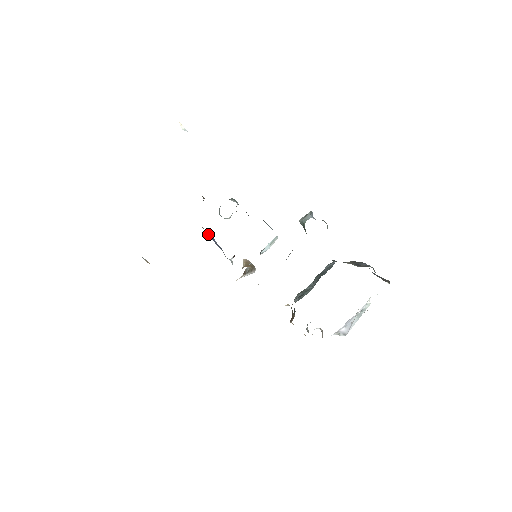
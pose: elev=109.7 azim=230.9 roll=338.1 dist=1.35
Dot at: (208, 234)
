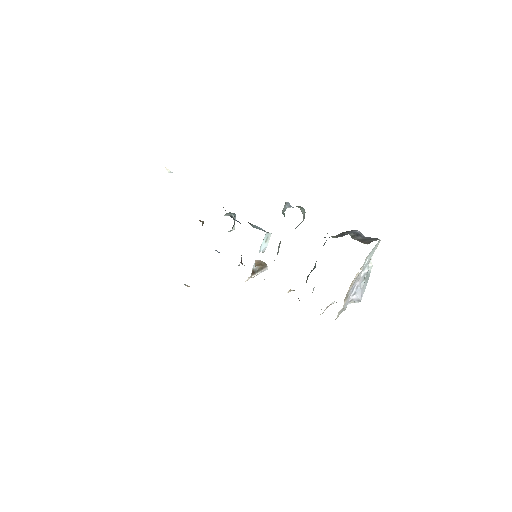
Dot at: (215, 250)
